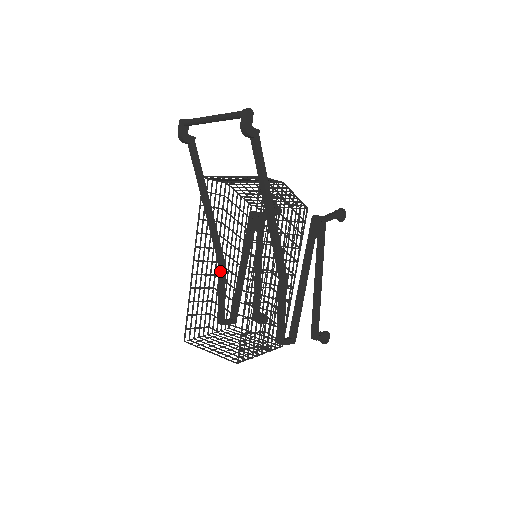
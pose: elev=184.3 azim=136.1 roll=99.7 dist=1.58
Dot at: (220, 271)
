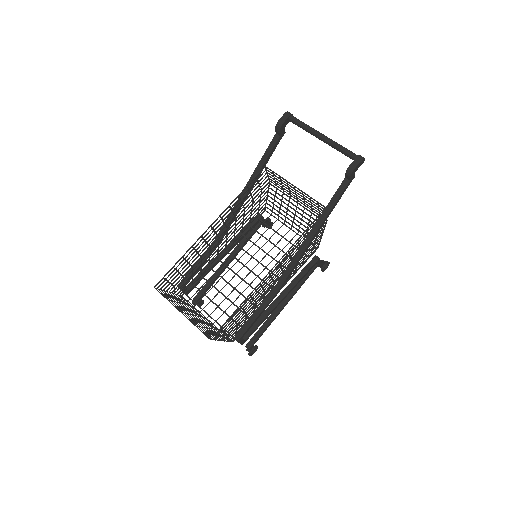
Dot at: (213, 246)
